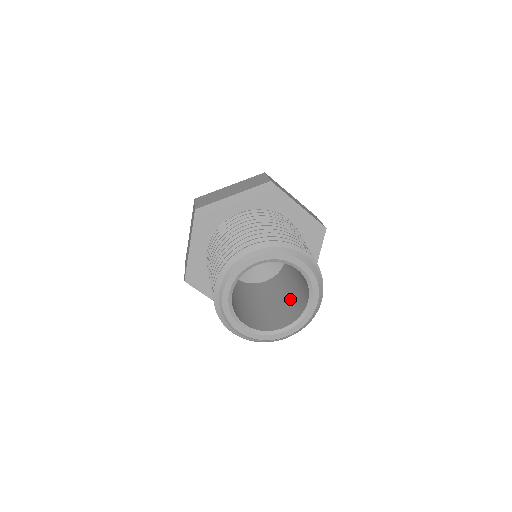
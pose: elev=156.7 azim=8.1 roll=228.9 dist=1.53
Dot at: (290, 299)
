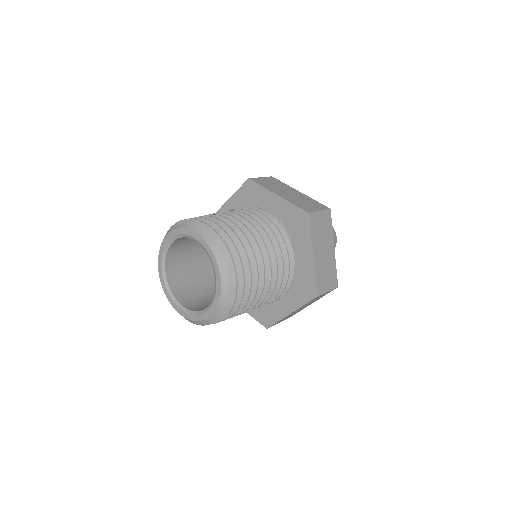
Dot at: occluded
